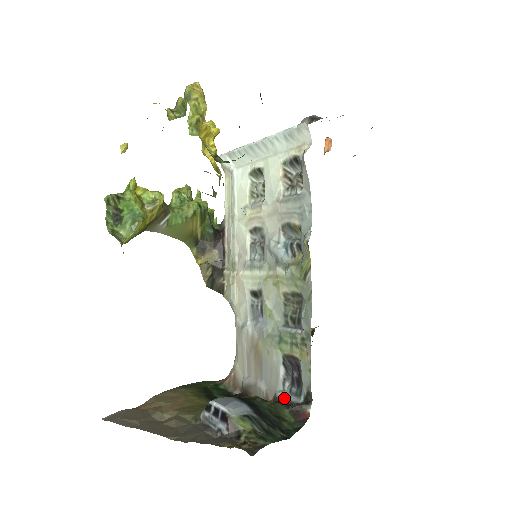
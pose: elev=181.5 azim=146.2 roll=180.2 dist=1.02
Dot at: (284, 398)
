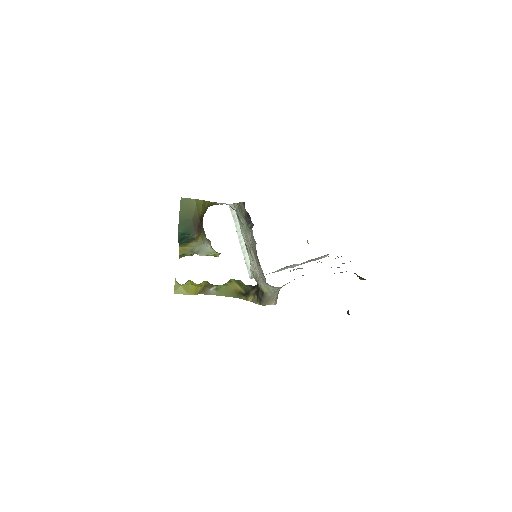
Dot at: occluded
